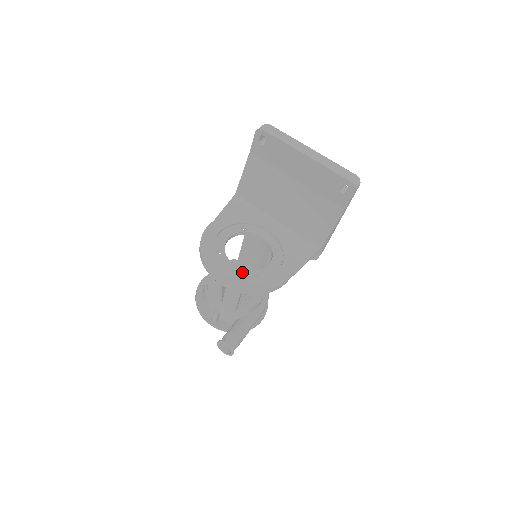
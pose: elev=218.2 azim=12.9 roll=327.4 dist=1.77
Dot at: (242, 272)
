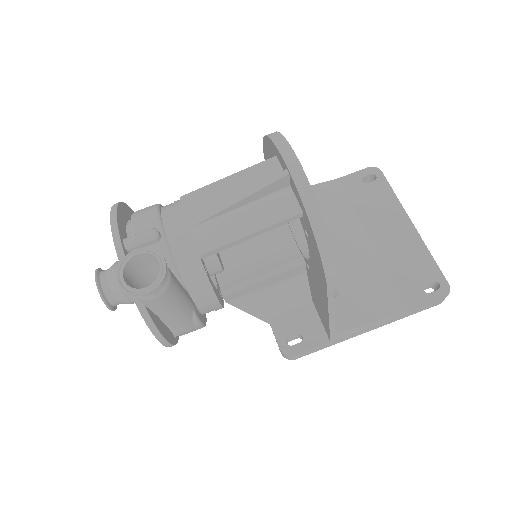
Dot at: occluded
